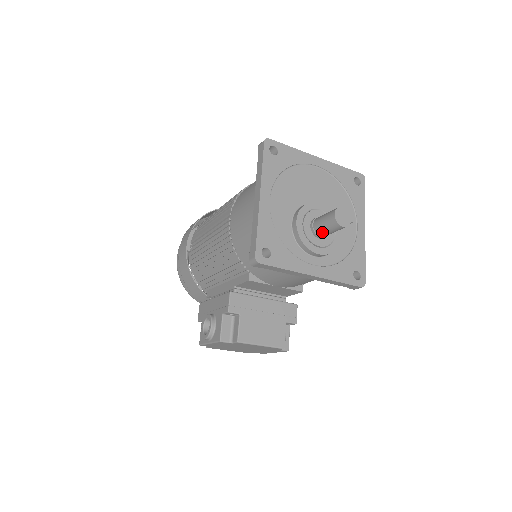
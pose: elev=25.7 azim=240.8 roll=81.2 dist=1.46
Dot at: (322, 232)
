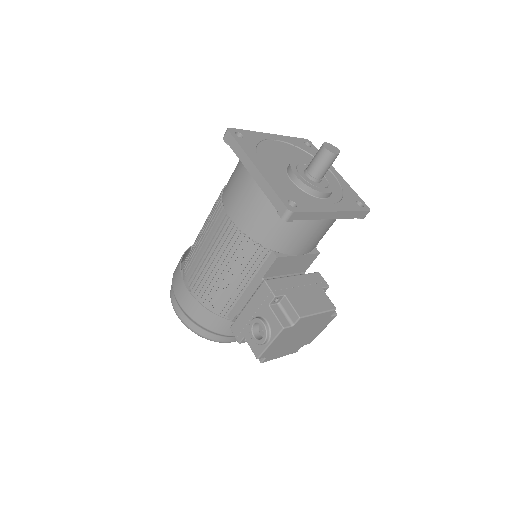
Dot at: (320, 173)
